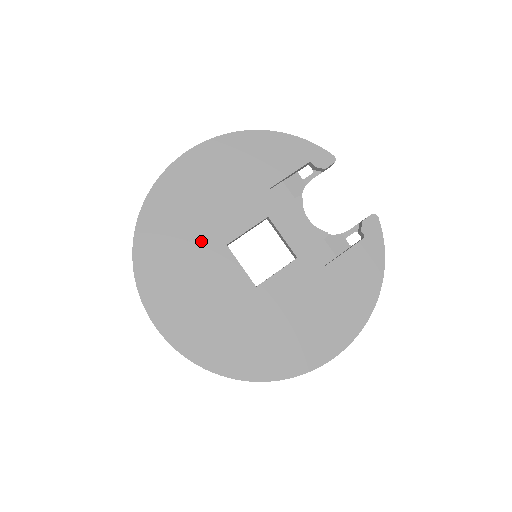
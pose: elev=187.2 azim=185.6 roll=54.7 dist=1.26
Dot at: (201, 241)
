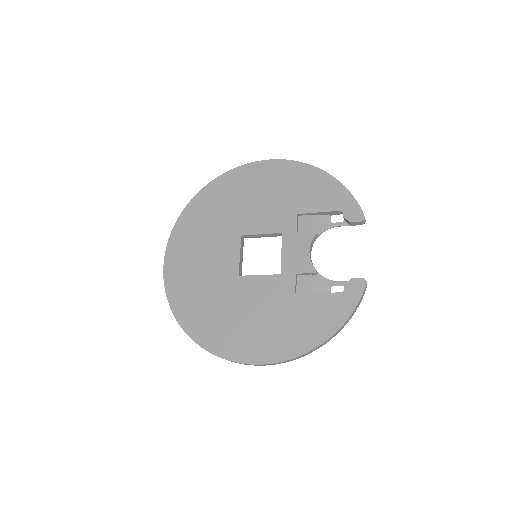
Dot at: (228, 223)
